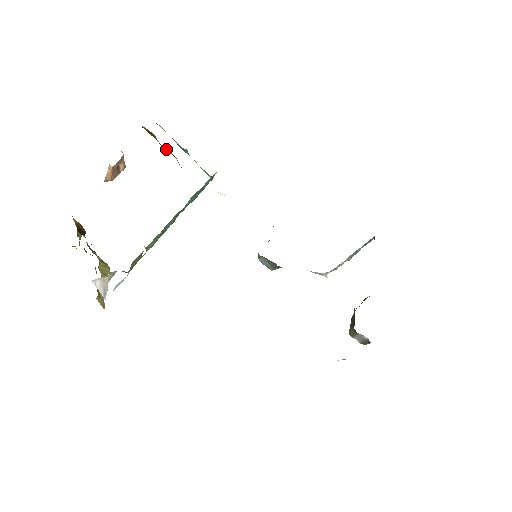
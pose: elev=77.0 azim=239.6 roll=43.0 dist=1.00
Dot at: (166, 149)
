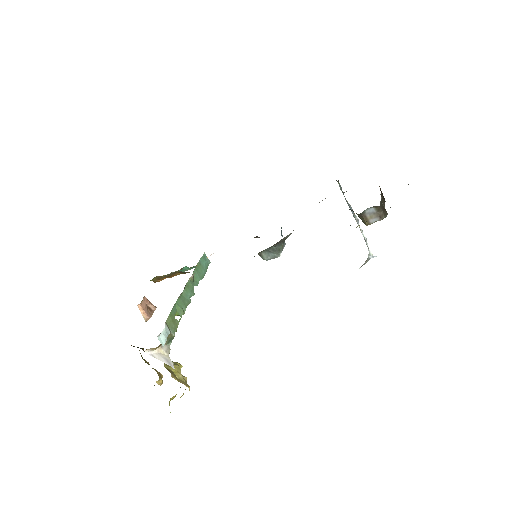
Dot at: (172, 276)
